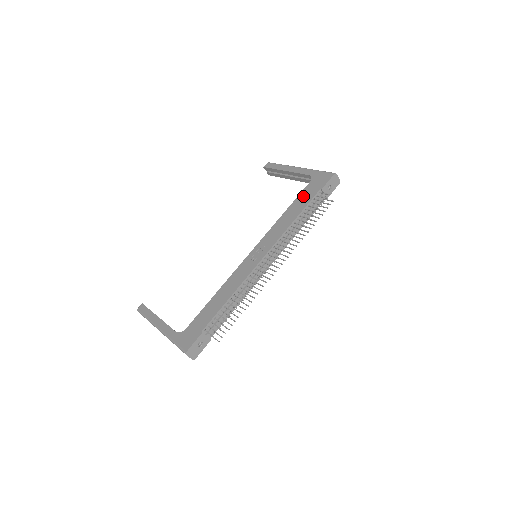
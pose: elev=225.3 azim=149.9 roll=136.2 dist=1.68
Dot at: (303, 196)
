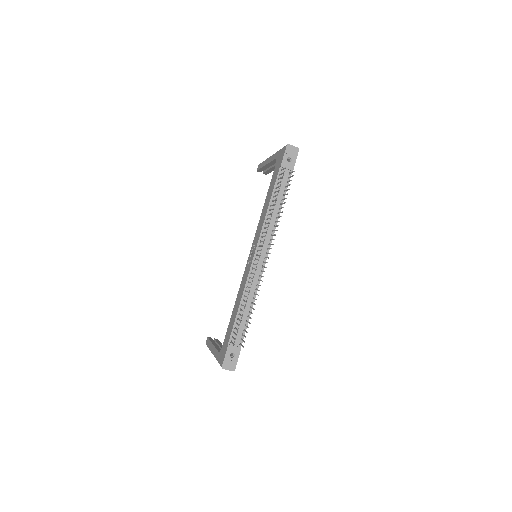
Dot at: (272, 181)
